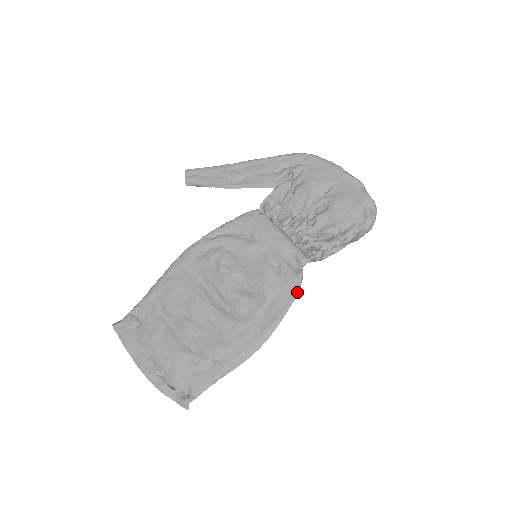
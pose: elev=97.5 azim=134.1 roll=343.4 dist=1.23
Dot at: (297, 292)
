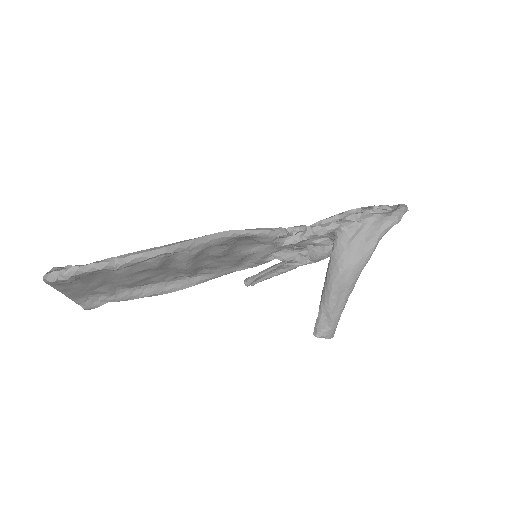
Dot at: (268, 230)
